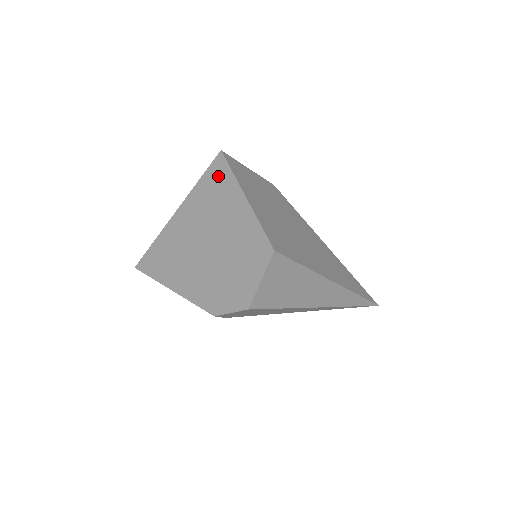
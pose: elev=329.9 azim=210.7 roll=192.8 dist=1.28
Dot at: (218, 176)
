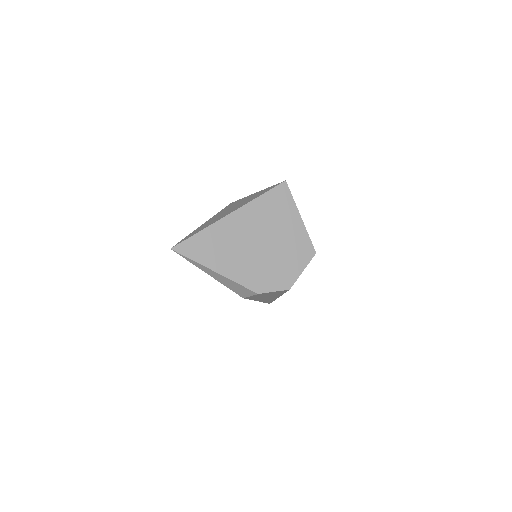
Dot at: (280, 196)
